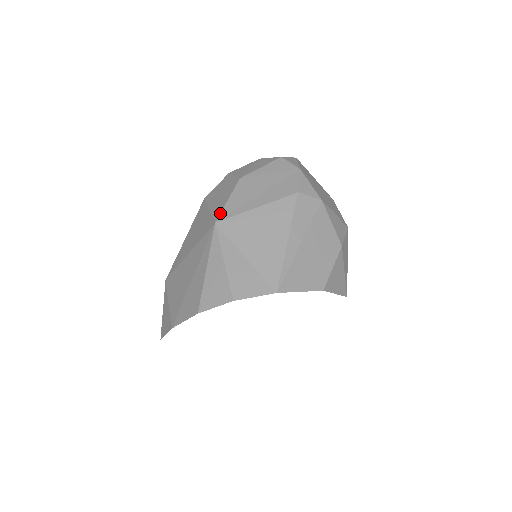
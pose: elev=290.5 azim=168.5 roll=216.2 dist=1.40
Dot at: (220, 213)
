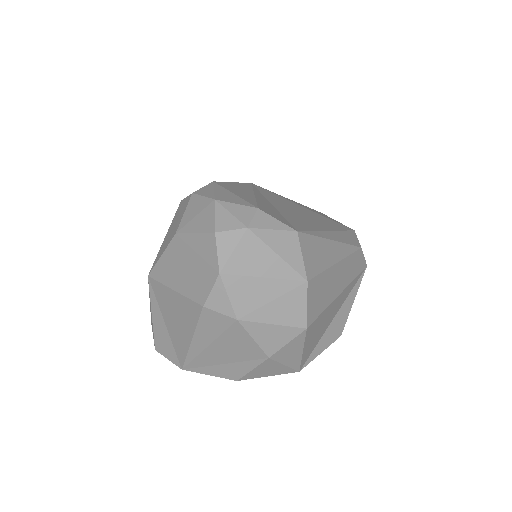
Dot at: (153, 268)
